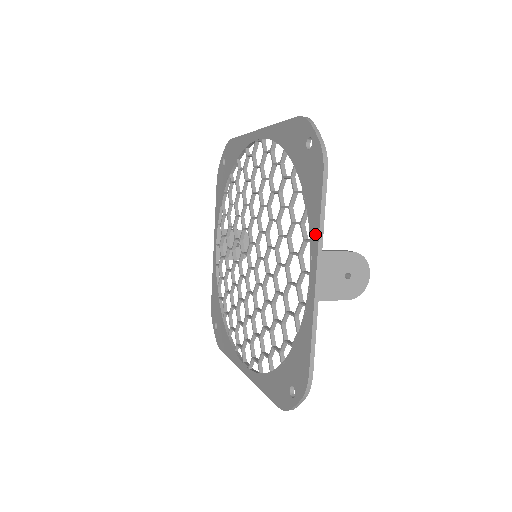
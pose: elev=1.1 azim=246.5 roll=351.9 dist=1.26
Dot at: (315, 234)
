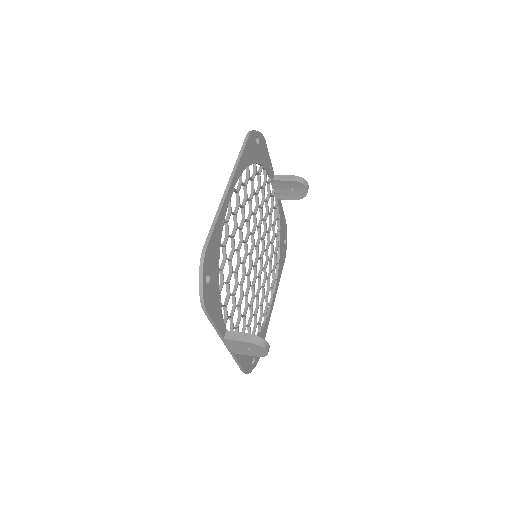
Dot at: occluded
